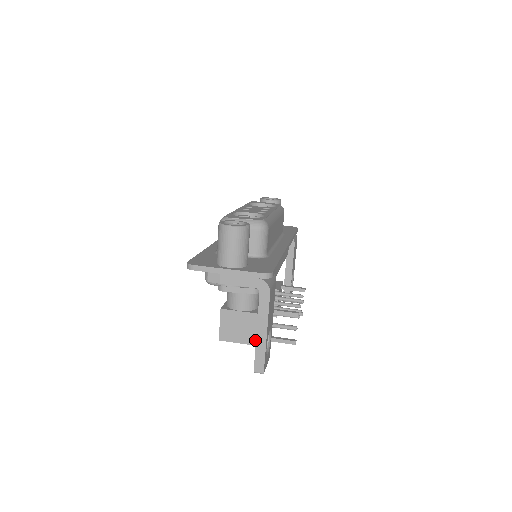
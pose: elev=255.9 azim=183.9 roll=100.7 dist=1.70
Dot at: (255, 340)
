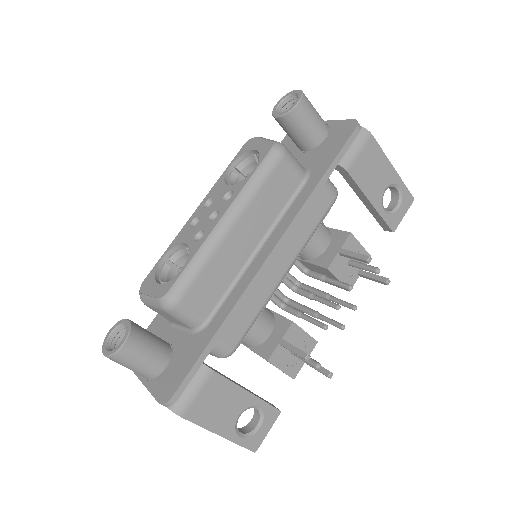
Dot at: occluded
